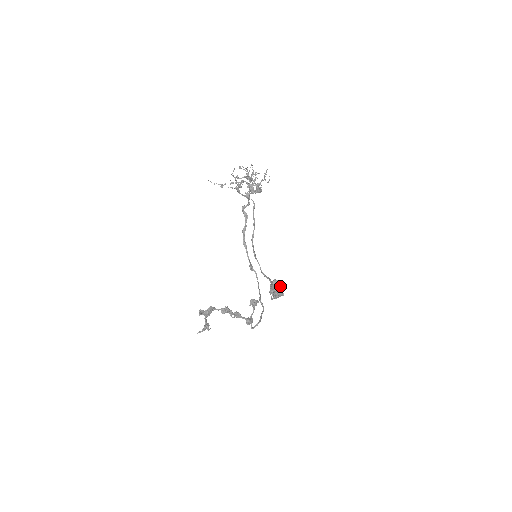
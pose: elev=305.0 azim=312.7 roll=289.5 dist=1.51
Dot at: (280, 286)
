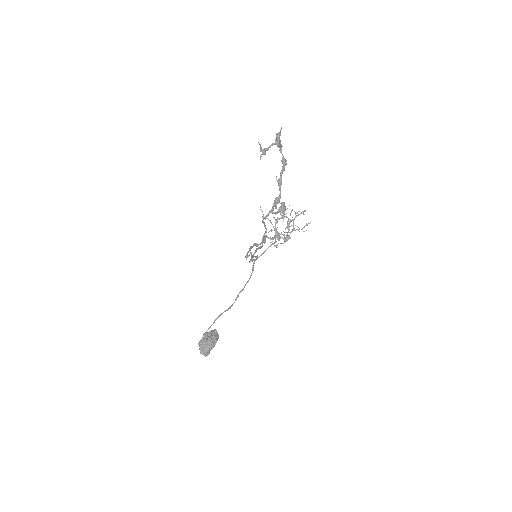
Dot at: (217, 338)
